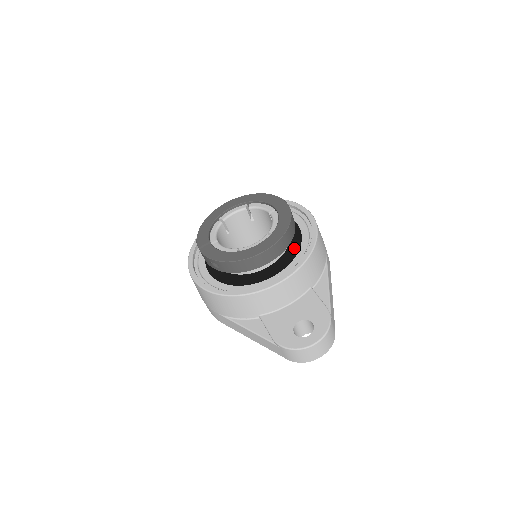
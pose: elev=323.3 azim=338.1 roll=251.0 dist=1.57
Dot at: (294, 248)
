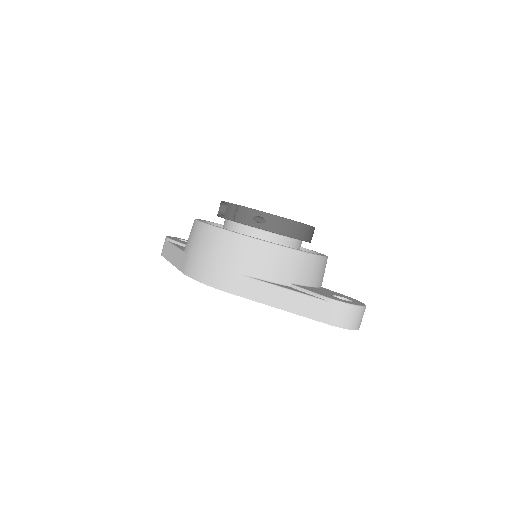
Dot at: occluded
